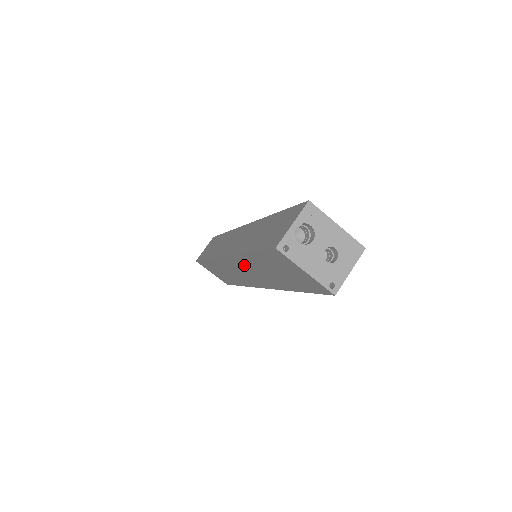
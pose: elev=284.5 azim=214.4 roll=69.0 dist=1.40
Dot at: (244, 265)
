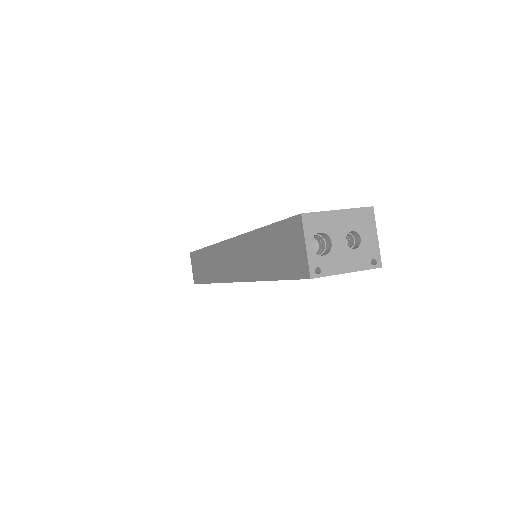
Dot at: occluded
